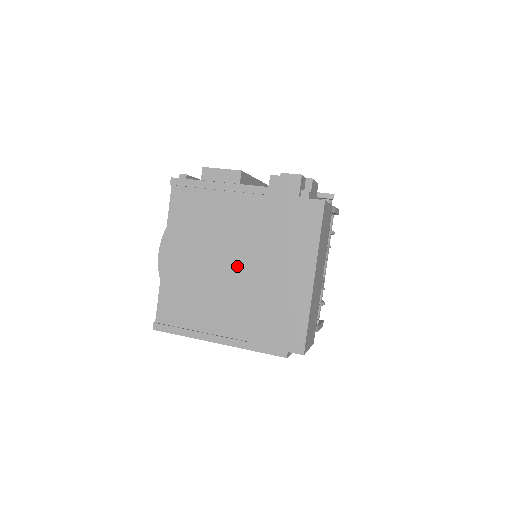
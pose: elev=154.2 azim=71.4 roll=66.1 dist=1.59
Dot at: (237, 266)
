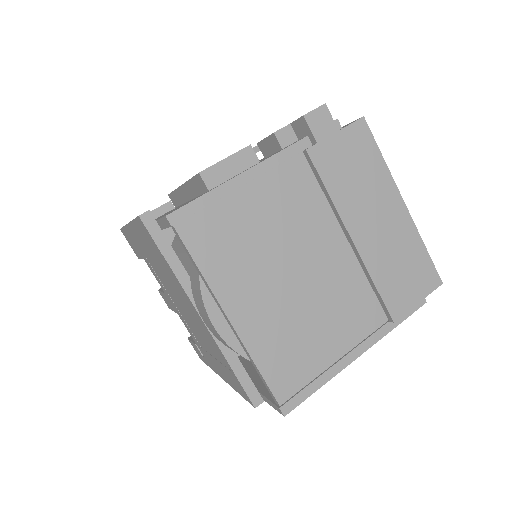
Dot at: (322, 257)
